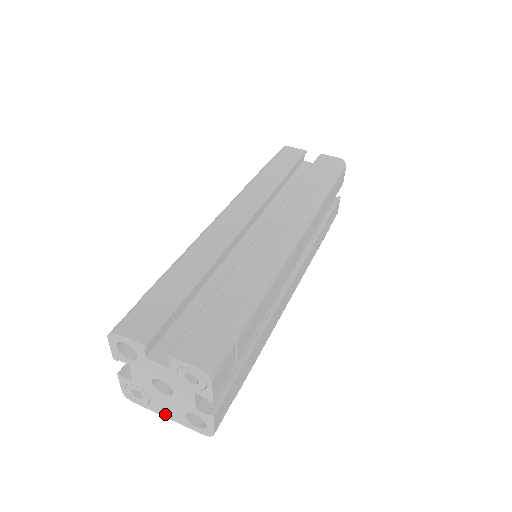
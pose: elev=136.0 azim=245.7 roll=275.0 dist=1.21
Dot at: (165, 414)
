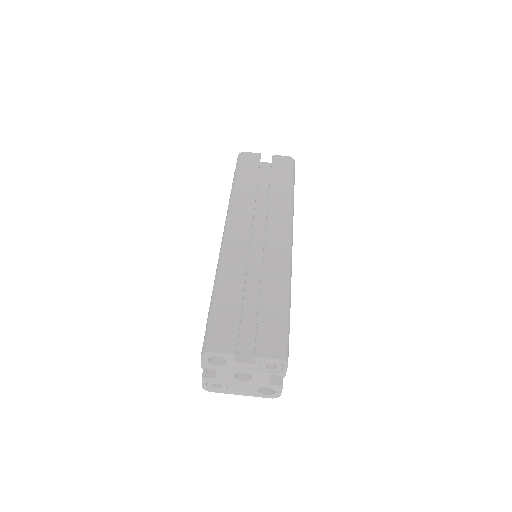
Dot at: (240, 393)
